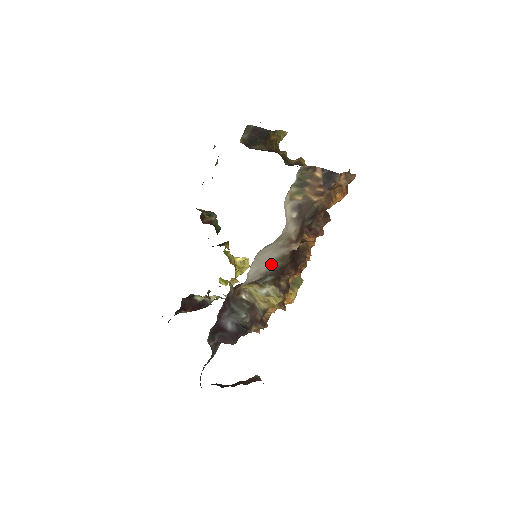
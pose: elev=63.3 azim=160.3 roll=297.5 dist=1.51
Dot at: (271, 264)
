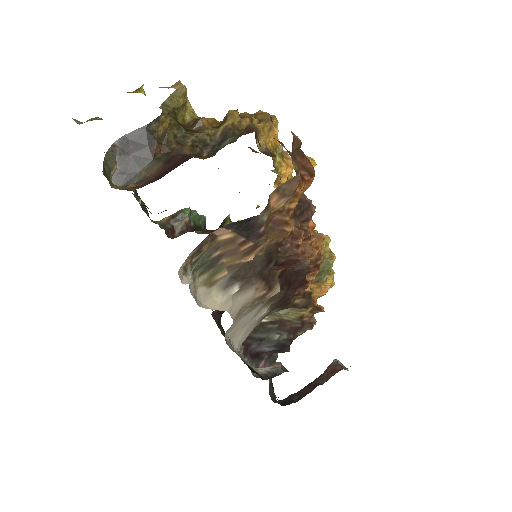
Dot at: (260, 312)
